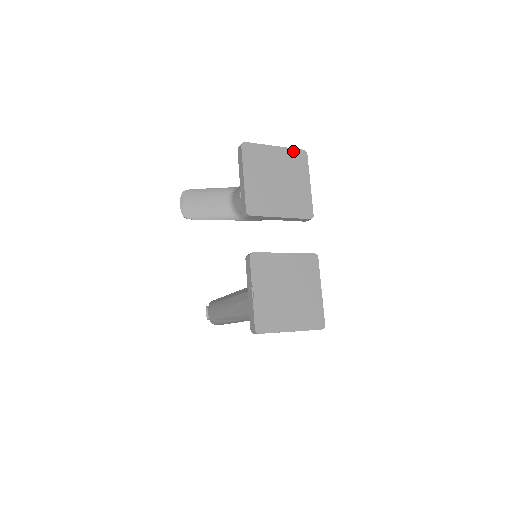
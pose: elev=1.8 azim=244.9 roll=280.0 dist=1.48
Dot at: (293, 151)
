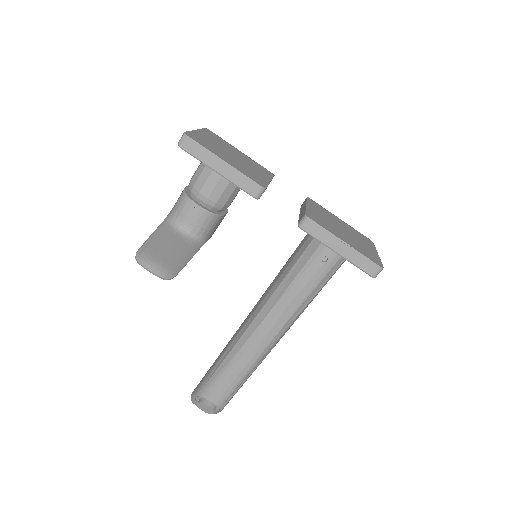
Dot at: (204, 131)
